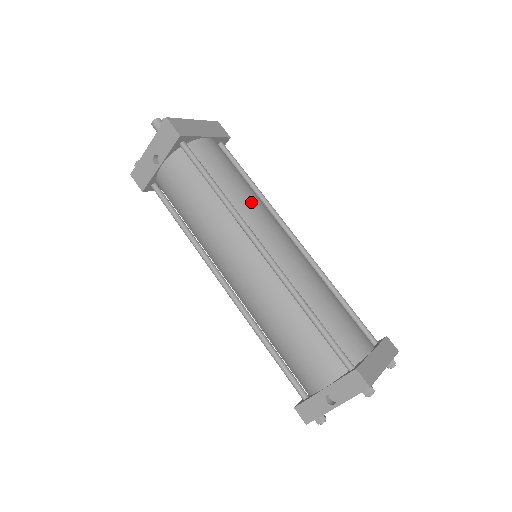
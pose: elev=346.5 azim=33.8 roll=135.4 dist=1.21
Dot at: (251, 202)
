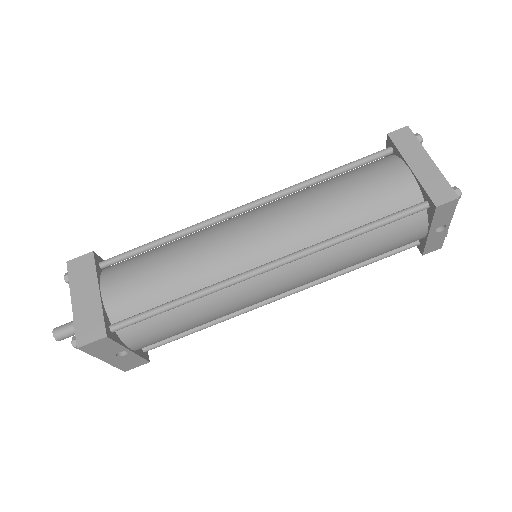
Dot at: (202, 260)
